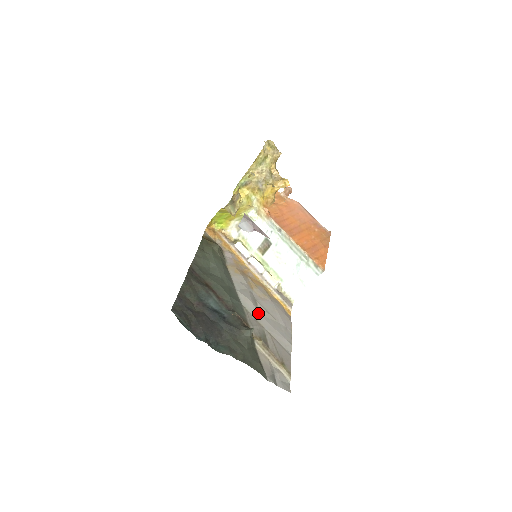
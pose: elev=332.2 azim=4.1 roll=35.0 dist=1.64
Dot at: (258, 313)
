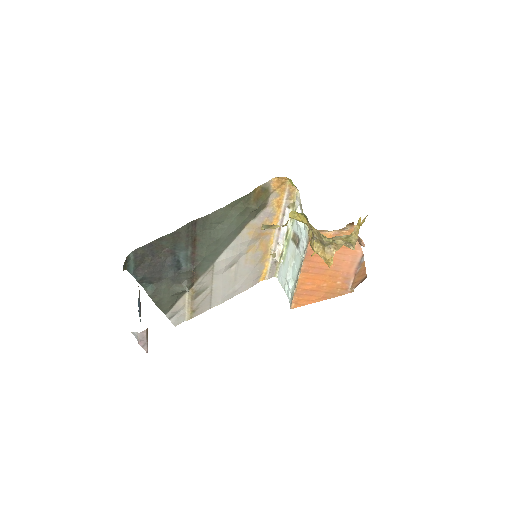
Dot at: (222, 274)
